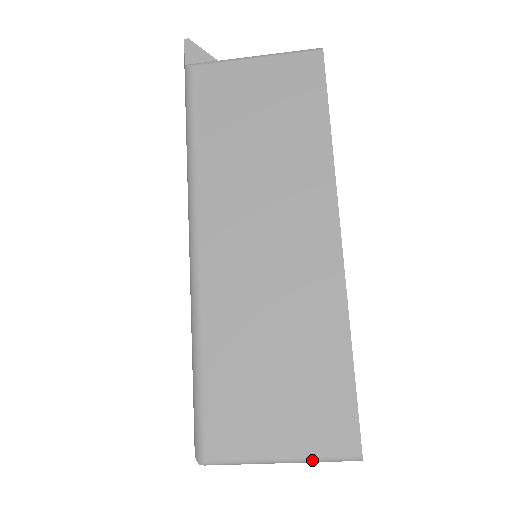
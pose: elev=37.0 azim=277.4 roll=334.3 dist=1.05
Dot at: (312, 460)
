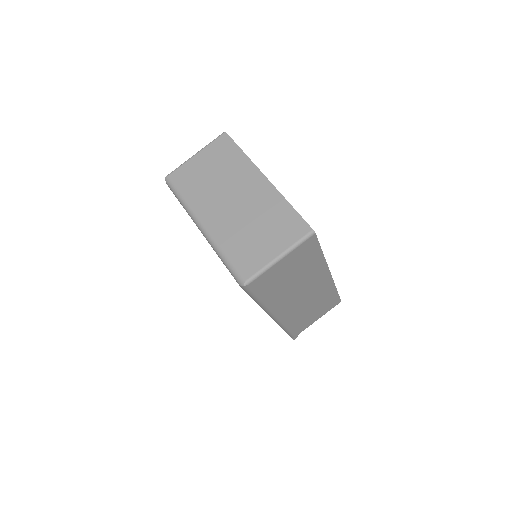
Dot at: (207, 145)
